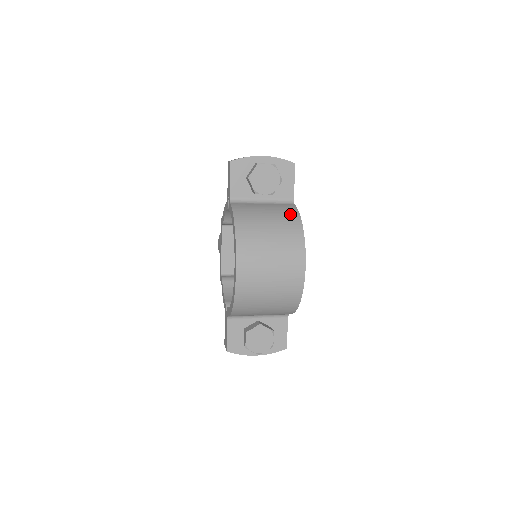
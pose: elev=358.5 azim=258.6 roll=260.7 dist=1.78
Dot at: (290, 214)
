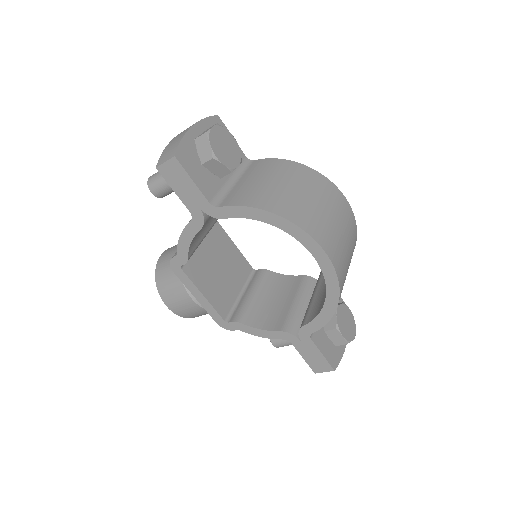
Dot at: (277, 165)
